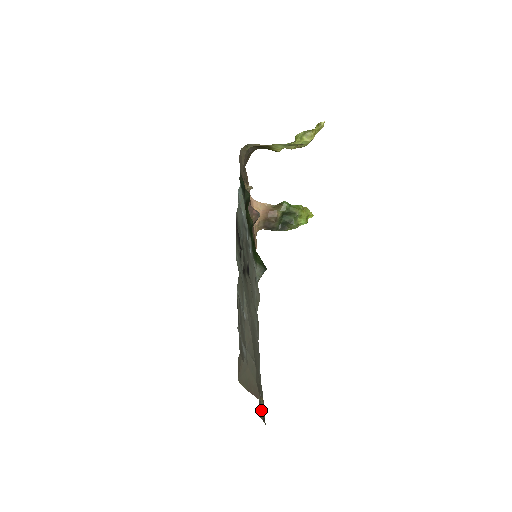
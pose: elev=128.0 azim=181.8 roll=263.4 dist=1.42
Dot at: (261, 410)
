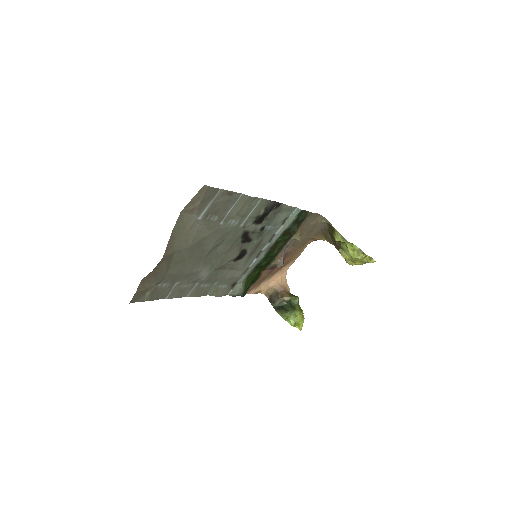
Dot at: (144, 288)
